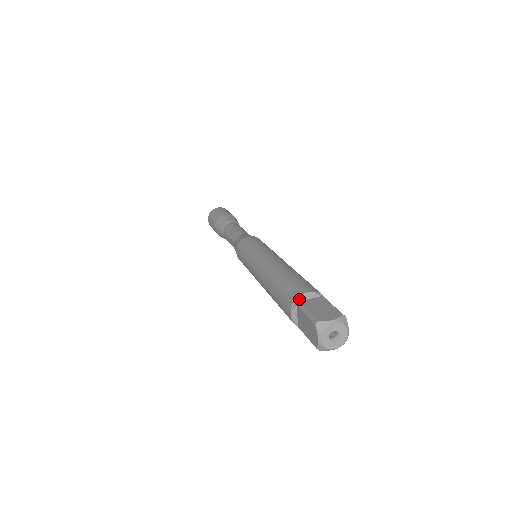
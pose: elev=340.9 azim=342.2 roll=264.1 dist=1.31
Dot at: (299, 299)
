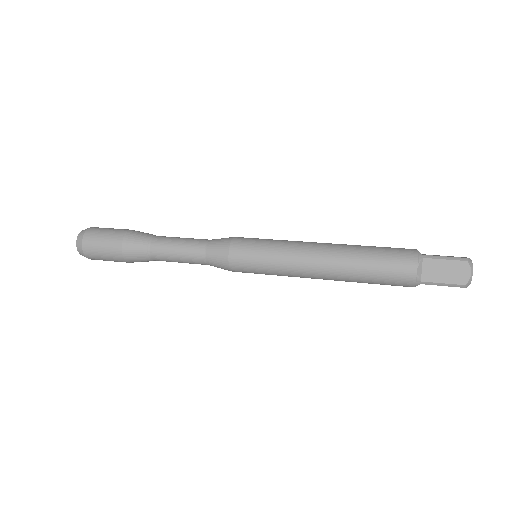
Dot at: (420, 253)
